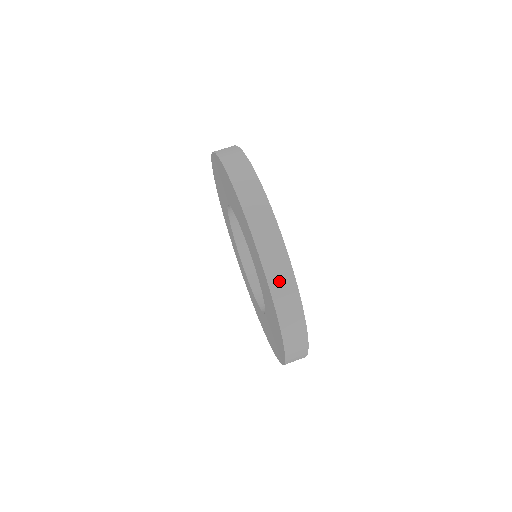
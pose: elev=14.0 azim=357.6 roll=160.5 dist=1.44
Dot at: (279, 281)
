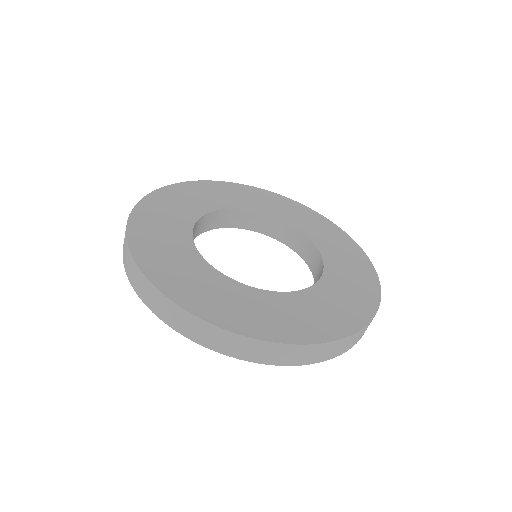
Dot at: (173, 318)
